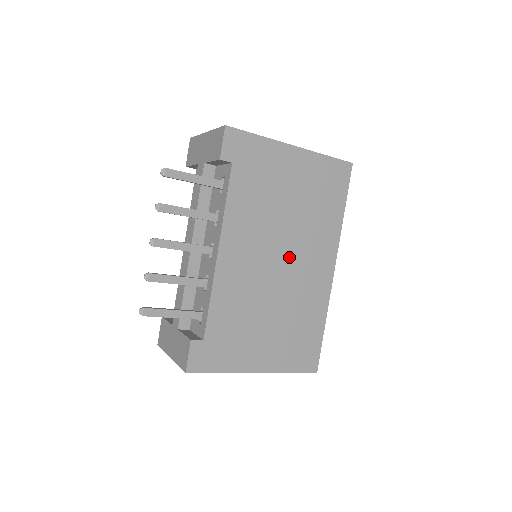
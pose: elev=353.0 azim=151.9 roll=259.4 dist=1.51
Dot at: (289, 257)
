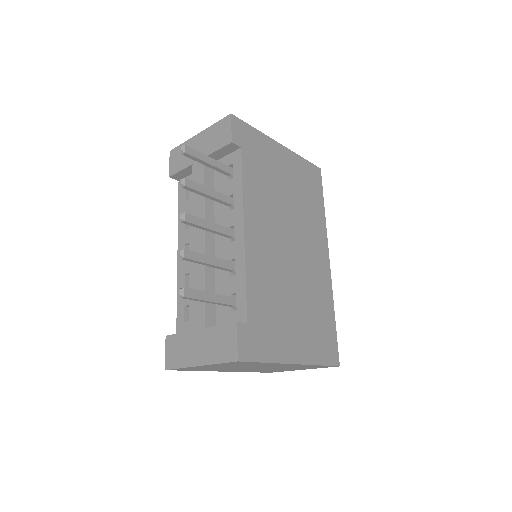
Dot at: (297, 244)
